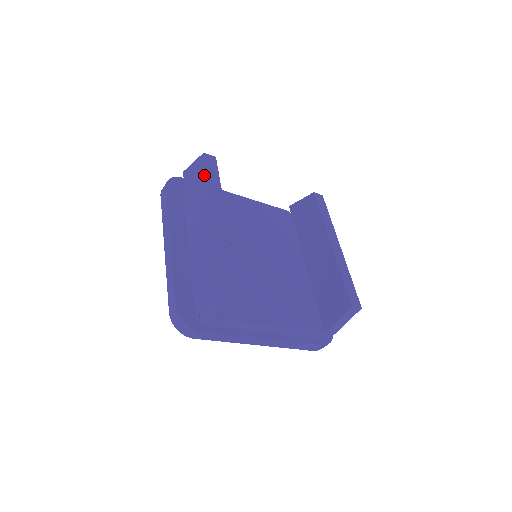
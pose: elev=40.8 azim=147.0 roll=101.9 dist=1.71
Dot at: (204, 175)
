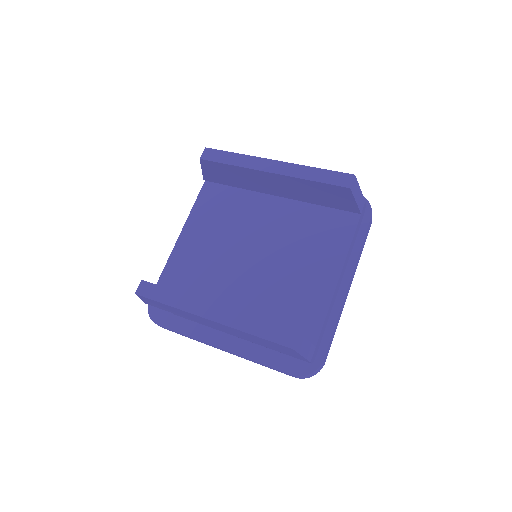
Dot at: occluded
